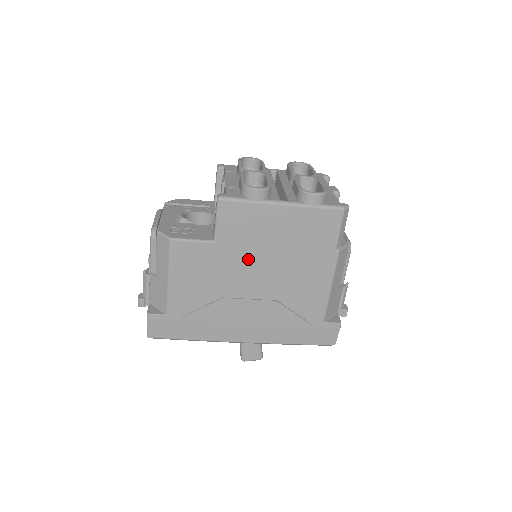
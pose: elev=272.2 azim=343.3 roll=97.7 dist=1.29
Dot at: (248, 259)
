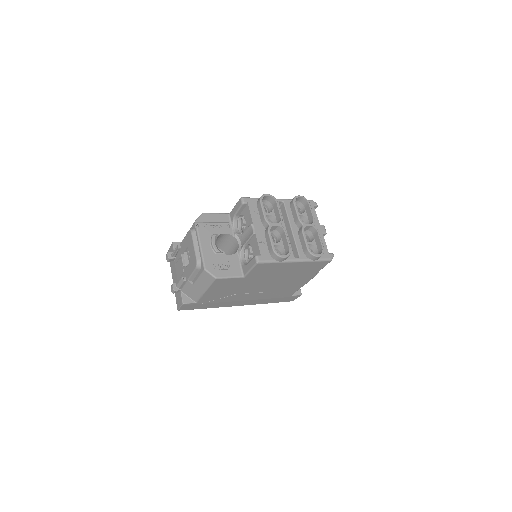
Dot at: (261, 281)
